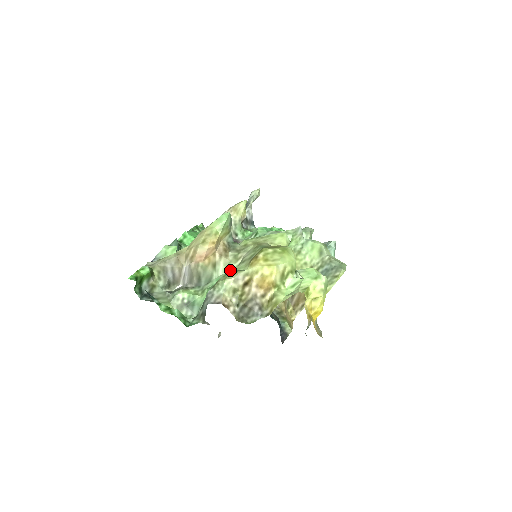
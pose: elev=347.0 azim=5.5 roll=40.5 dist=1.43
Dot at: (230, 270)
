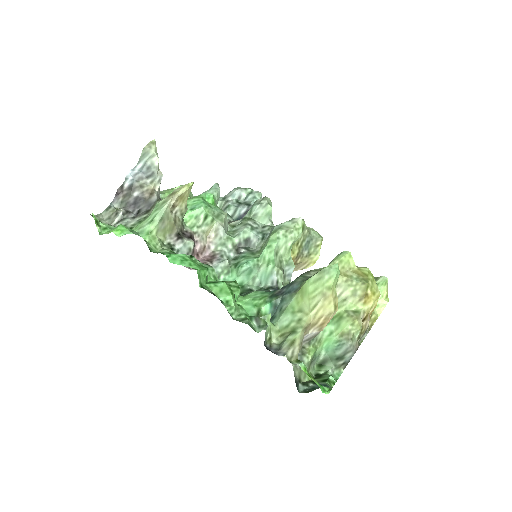
Dot at: occluded
